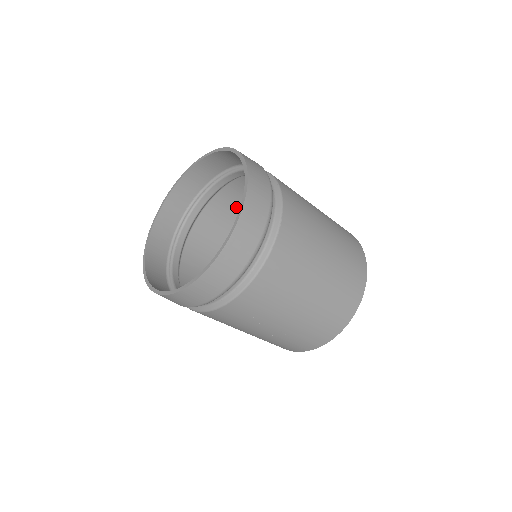
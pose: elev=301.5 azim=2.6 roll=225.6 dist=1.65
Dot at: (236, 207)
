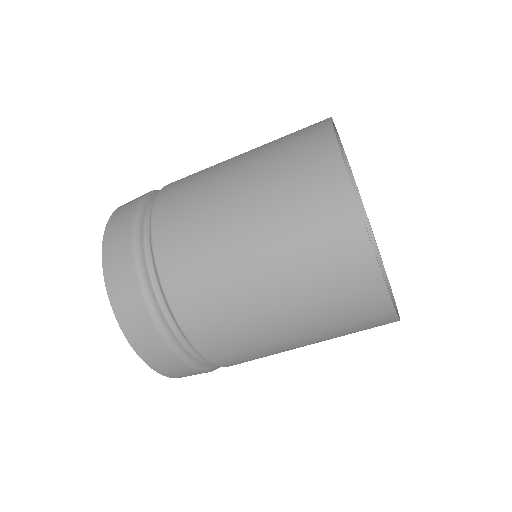
Dot at: occluded
